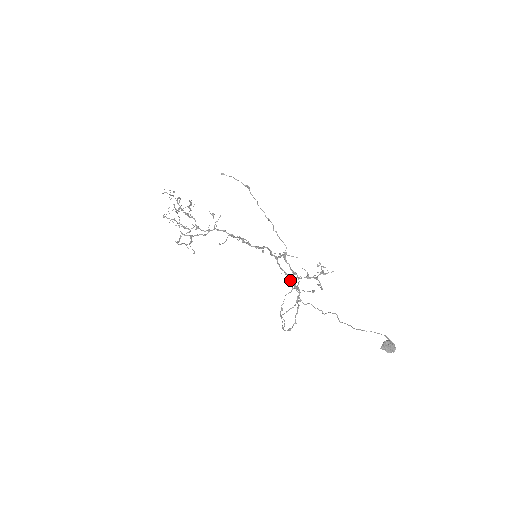
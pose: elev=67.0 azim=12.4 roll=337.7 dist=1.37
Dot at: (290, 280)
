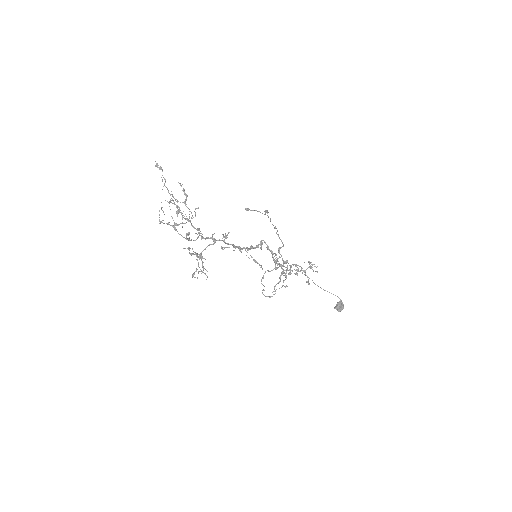
Dot at: (279, 266)
